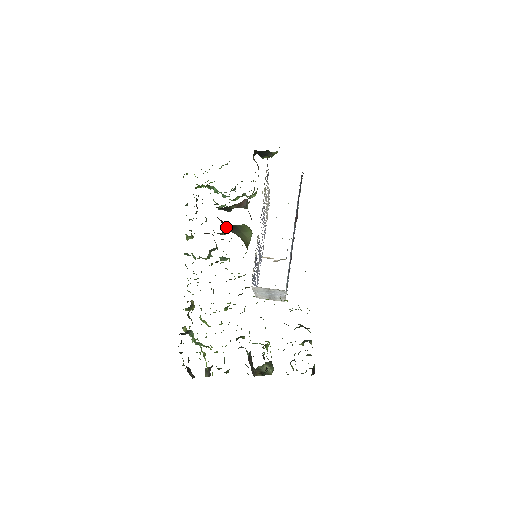
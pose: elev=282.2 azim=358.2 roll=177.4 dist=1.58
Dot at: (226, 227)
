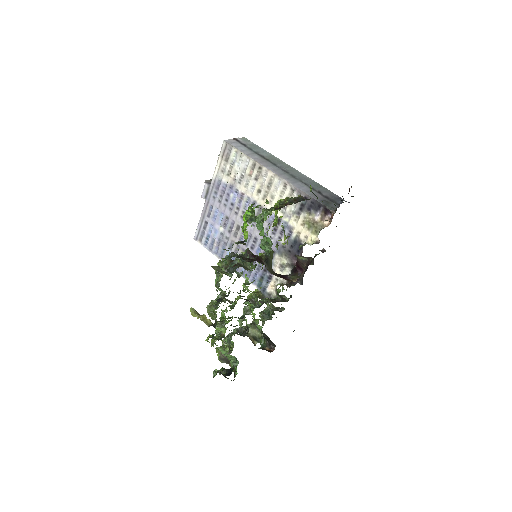
Dot at: (267, 268)
